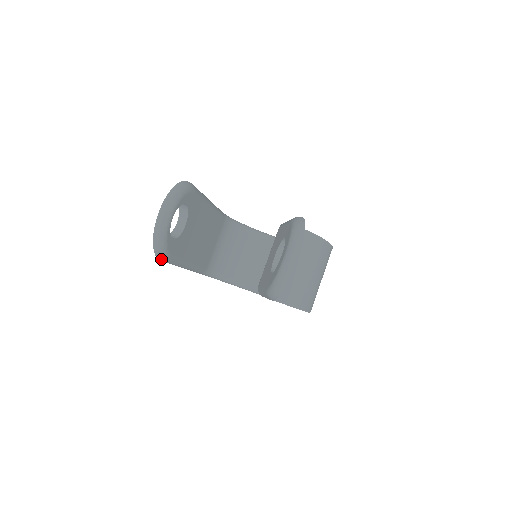
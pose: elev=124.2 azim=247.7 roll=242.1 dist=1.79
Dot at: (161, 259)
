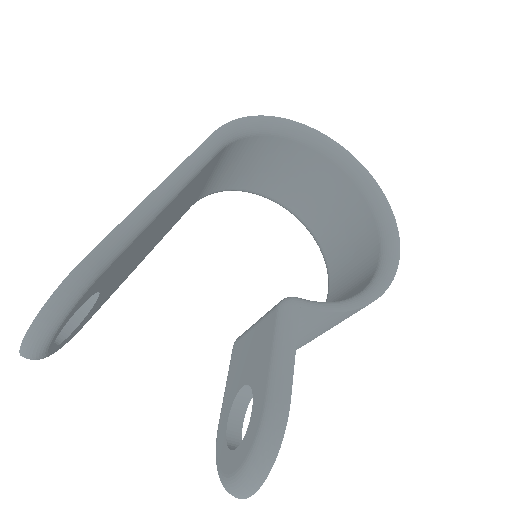
Dot at: occluded
